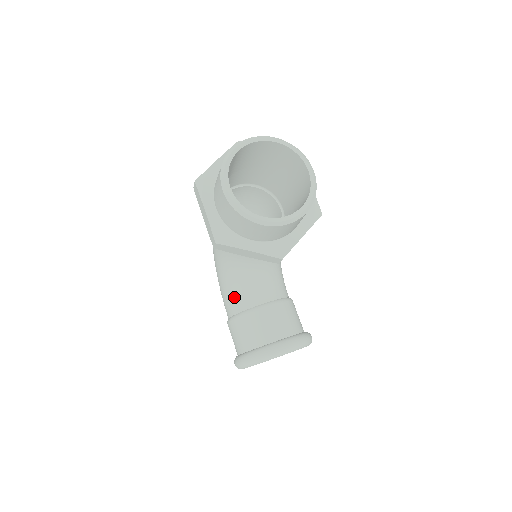
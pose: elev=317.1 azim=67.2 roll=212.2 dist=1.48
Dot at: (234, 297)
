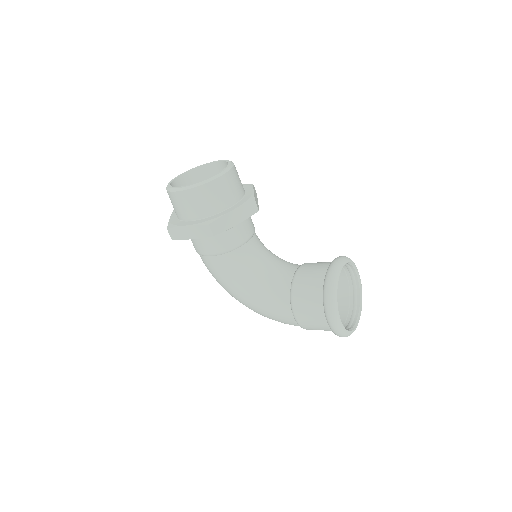
Dot at: (276, 292)
